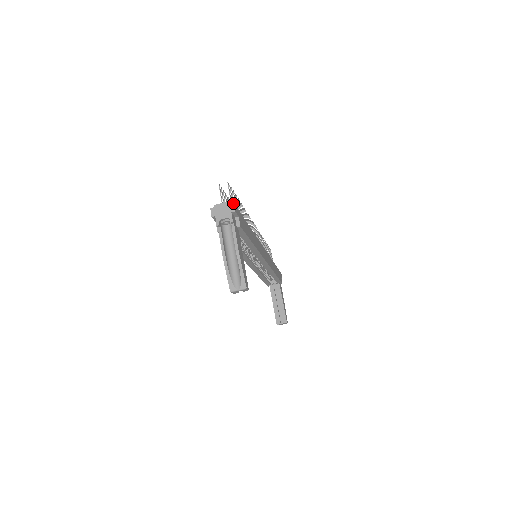
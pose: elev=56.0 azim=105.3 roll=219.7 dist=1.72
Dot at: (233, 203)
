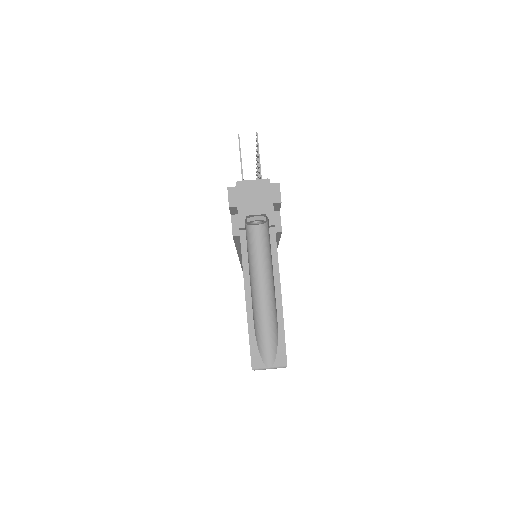
Dot at: (278, 183)
